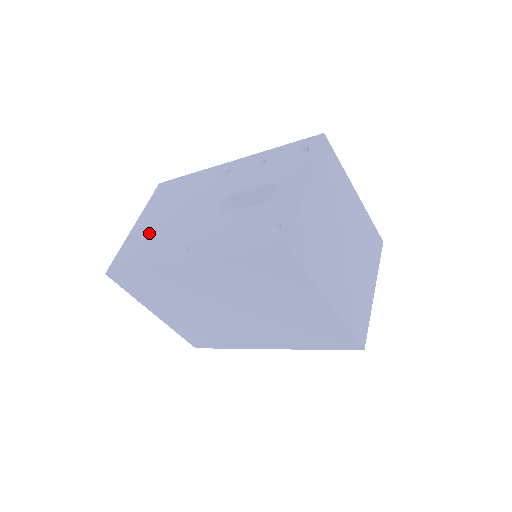
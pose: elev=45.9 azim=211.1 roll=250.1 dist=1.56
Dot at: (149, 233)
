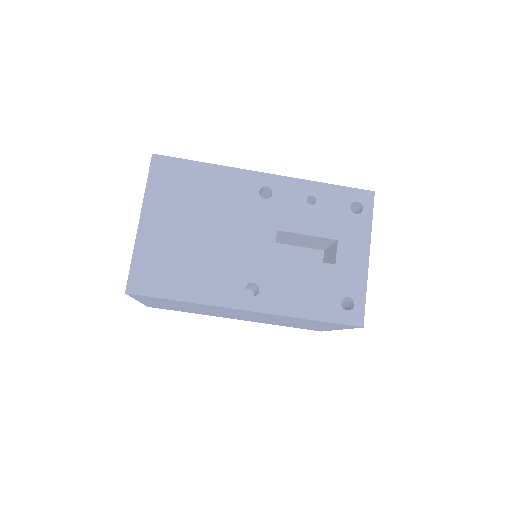
Dot at: (176, 247)
